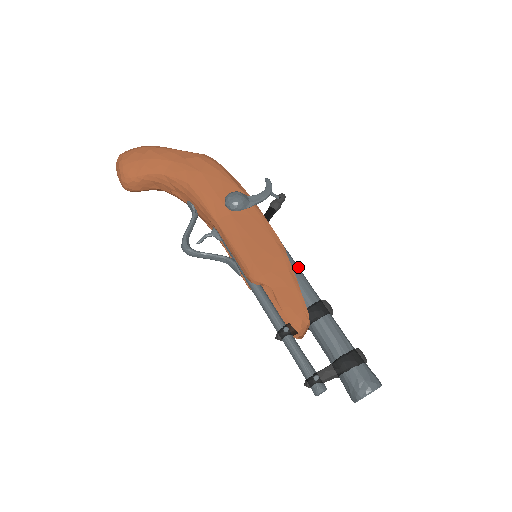
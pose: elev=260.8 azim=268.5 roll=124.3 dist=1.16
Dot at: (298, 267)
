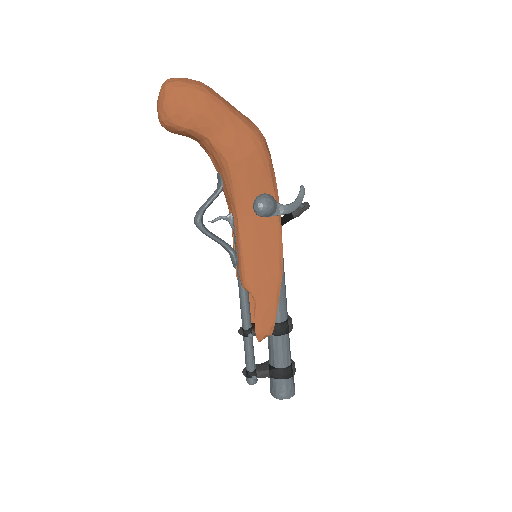
Dot at: occluded
